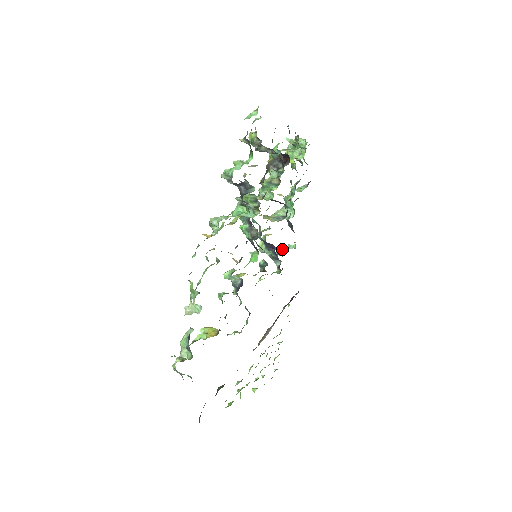
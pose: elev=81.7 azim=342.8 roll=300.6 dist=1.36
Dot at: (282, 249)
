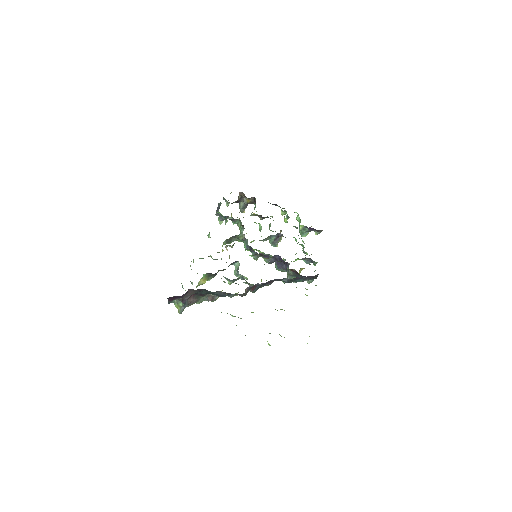
Dot at: occluded
